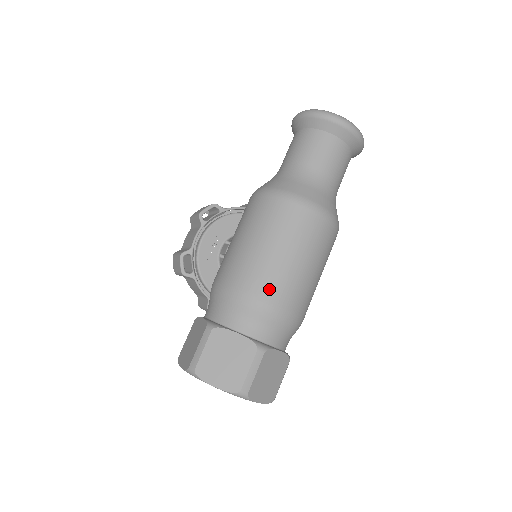
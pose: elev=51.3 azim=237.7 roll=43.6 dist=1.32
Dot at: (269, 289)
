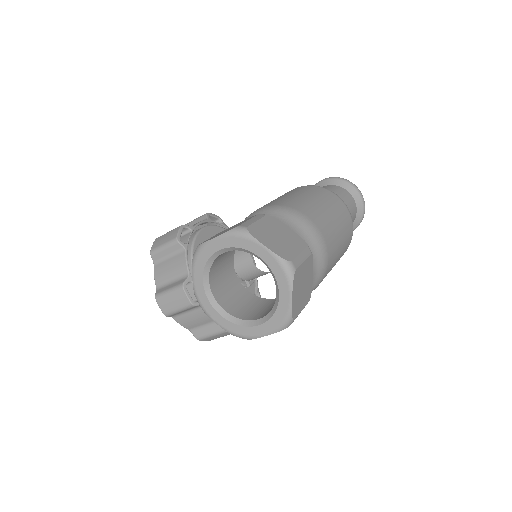
Dot at: (318, 221)
